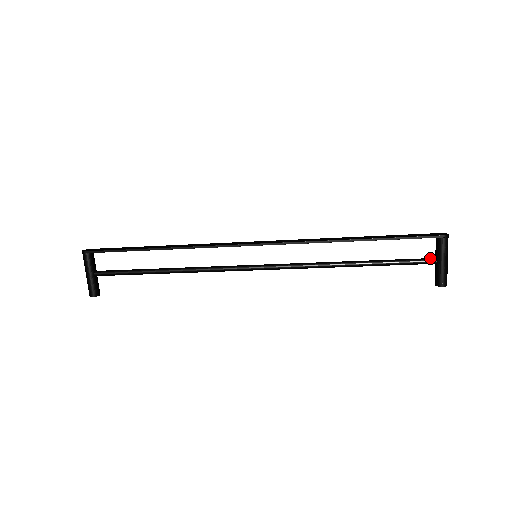
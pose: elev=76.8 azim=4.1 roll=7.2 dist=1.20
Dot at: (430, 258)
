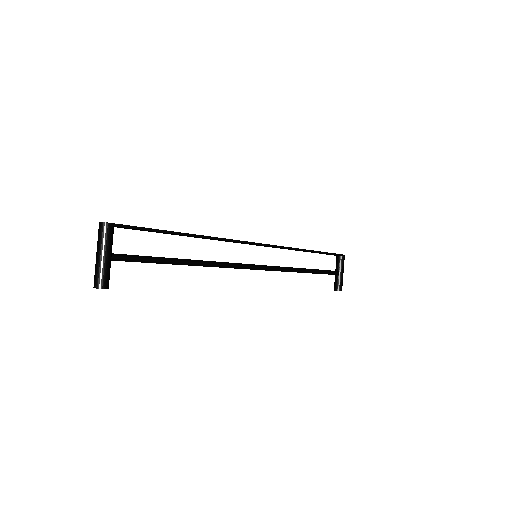
Dot at: (336, 271)
